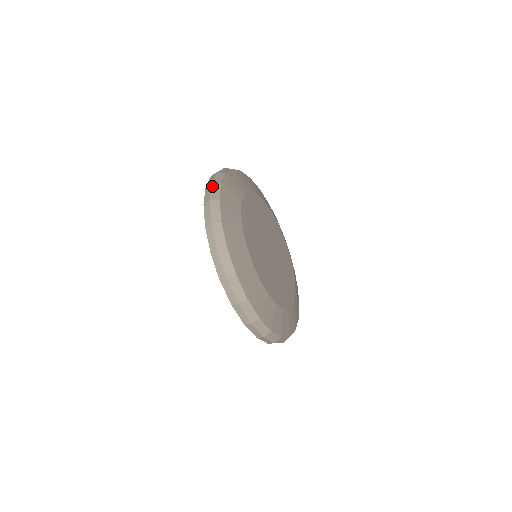
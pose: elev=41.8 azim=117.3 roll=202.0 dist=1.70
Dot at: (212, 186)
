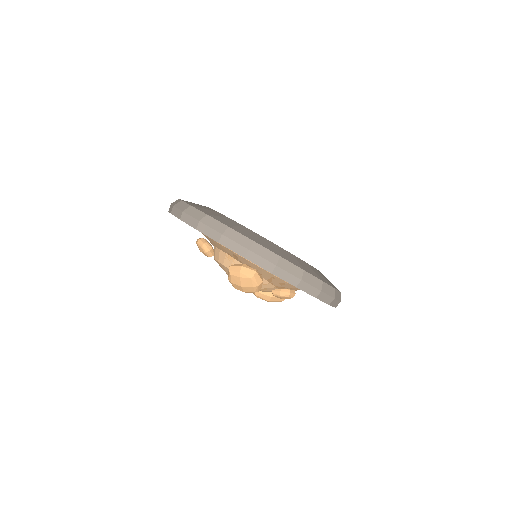
Dot at: (176, 206)
